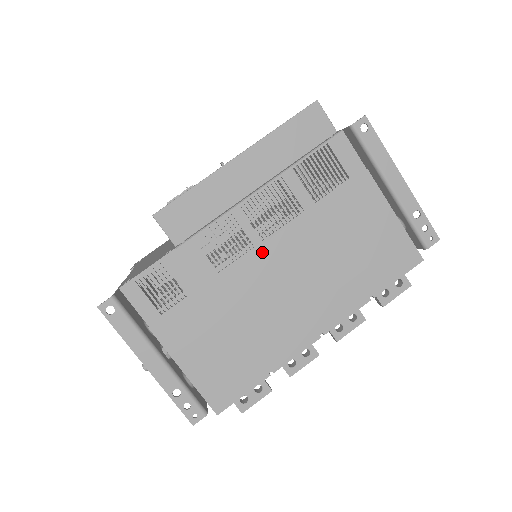
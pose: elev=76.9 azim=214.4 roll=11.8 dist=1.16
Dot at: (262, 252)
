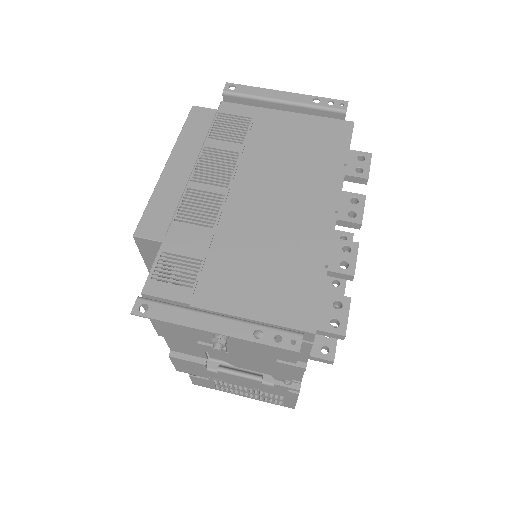
Dot at: (234, 195)
